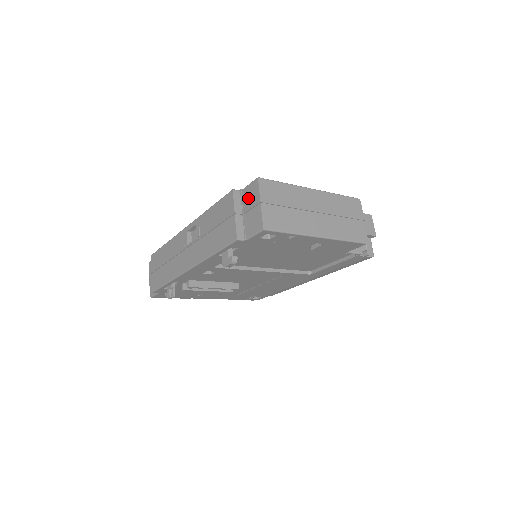
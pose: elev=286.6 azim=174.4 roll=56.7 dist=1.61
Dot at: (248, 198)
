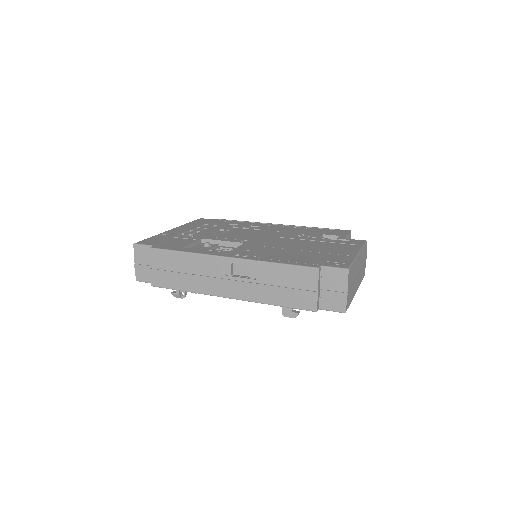
Dot at: (331, 279)
